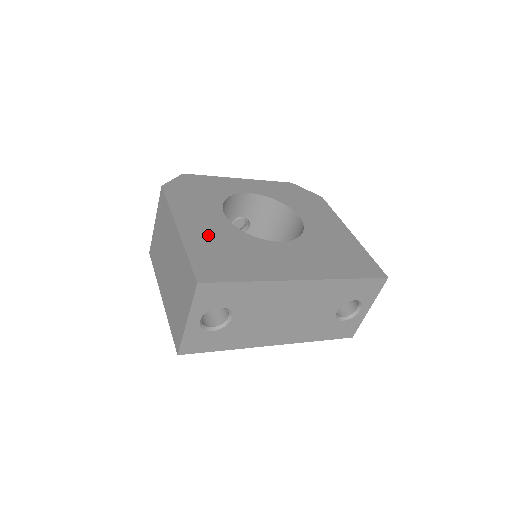
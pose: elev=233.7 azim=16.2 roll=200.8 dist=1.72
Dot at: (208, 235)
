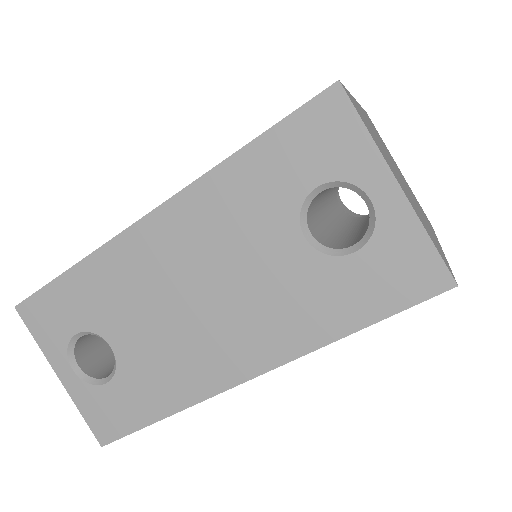
Dot at: occluded
